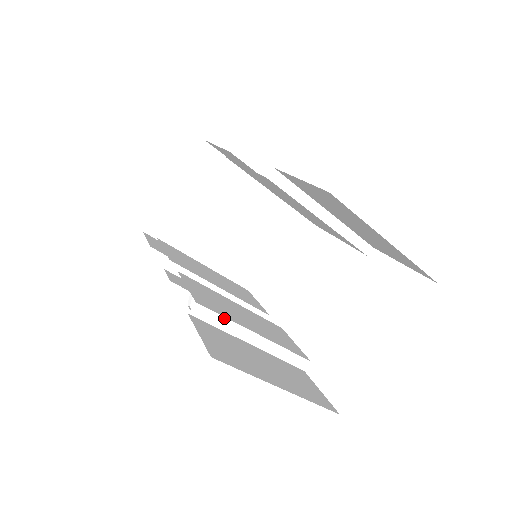
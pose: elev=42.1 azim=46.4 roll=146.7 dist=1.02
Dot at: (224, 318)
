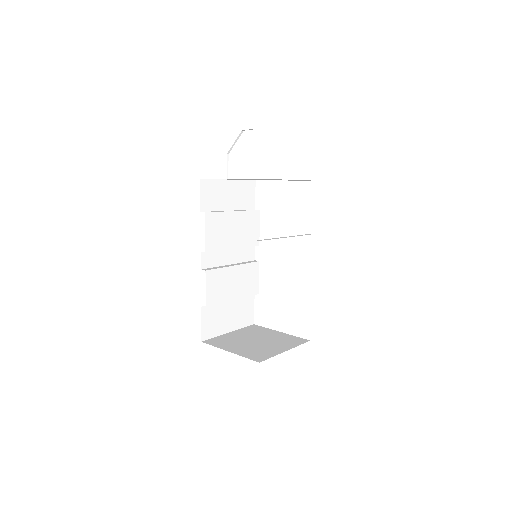
Dot at: occluded
